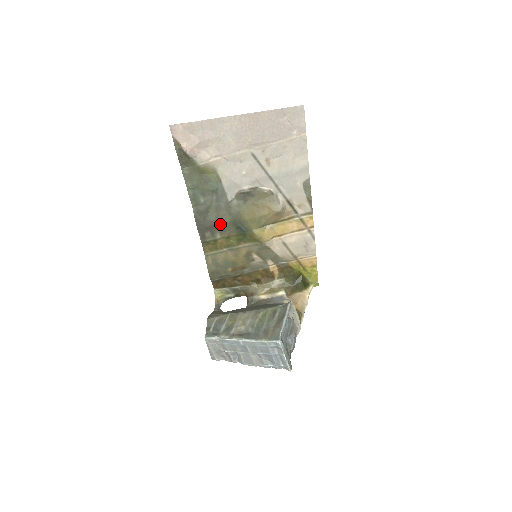
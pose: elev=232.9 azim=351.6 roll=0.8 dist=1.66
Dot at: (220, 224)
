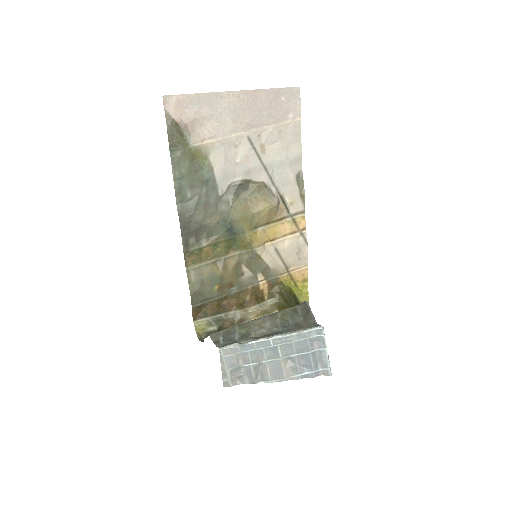
Dot at: (207, 226)
